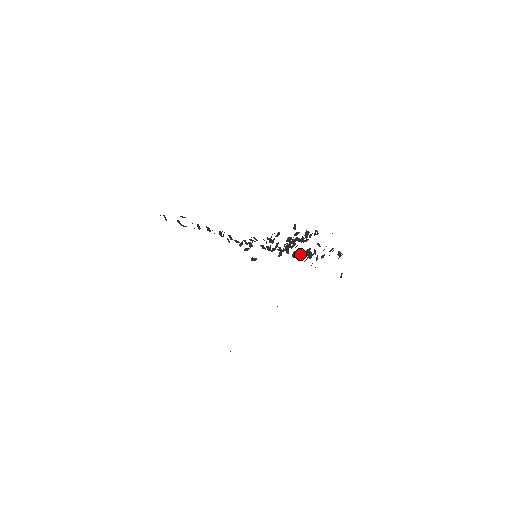
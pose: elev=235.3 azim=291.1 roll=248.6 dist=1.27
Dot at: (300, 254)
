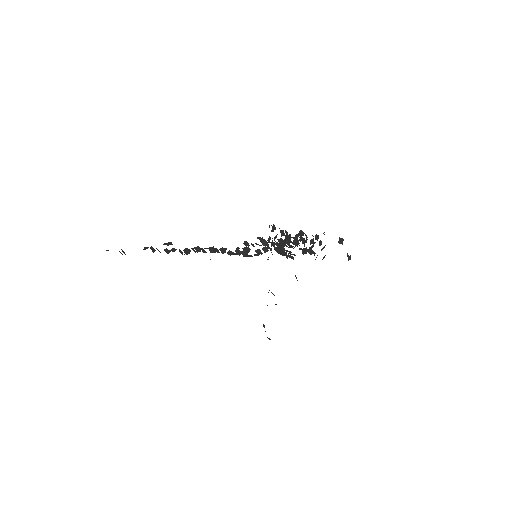
Dot at: occluded
